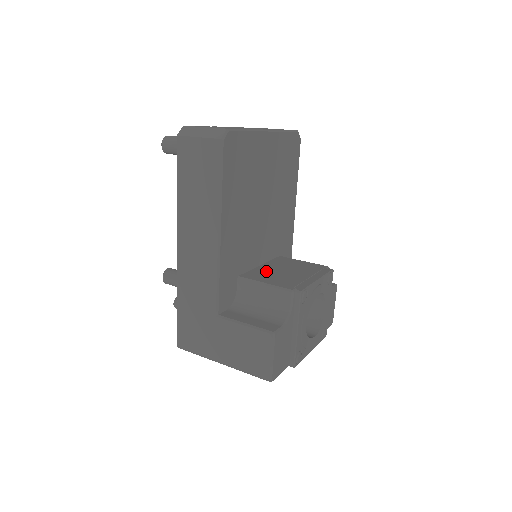
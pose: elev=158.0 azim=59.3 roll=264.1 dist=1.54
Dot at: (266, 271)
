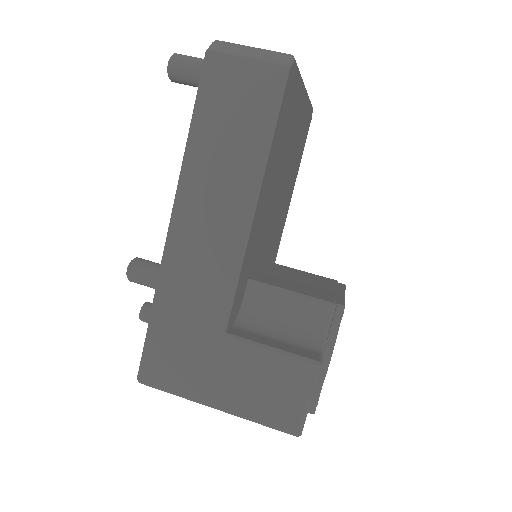
Dot at: (276, 277)
